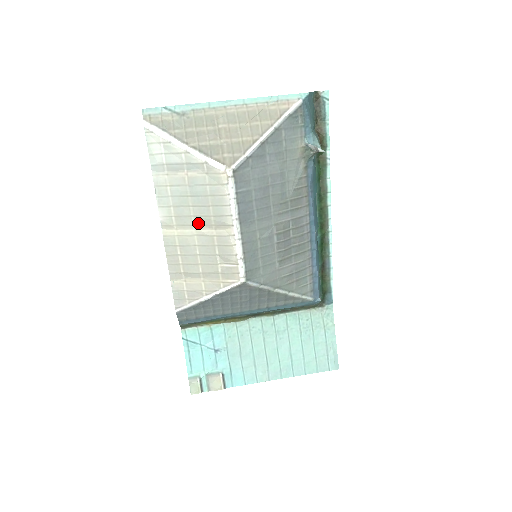
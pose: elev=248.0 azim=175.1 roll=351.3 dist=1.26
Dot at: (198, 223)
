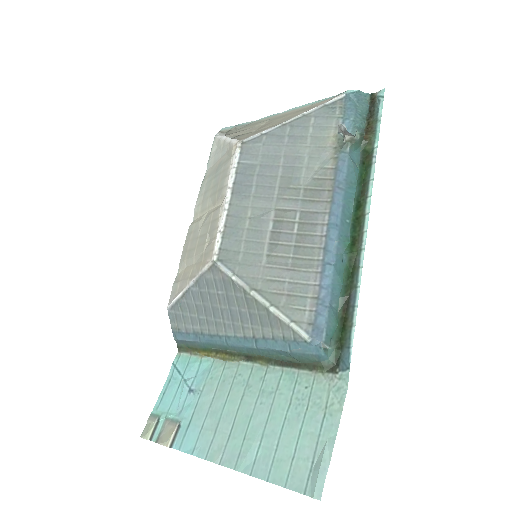
Dot at: (210, 204)
